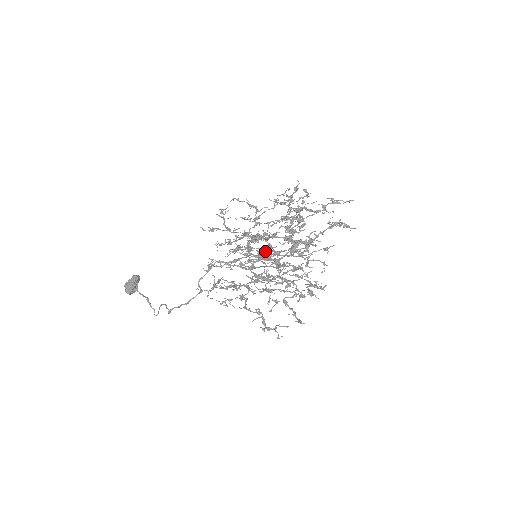
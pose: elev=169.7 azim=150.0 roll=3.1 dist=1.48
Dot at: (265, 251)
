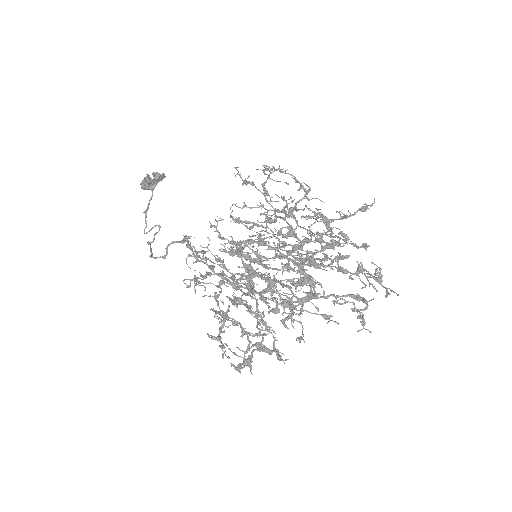
Dot at: (267, 259)
